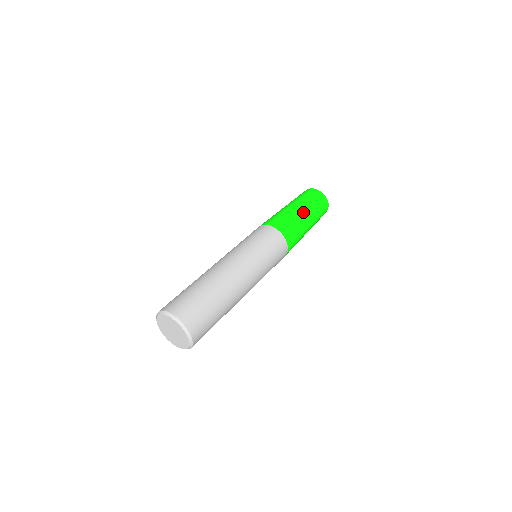
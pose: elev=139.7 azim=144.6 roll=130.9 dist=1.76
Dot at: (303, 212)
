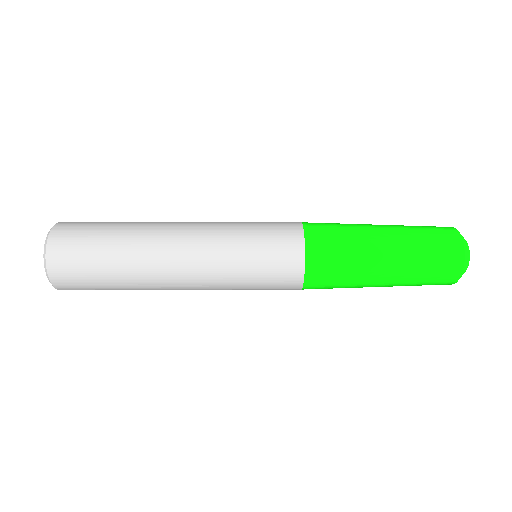
Dot at: (384, 250)
